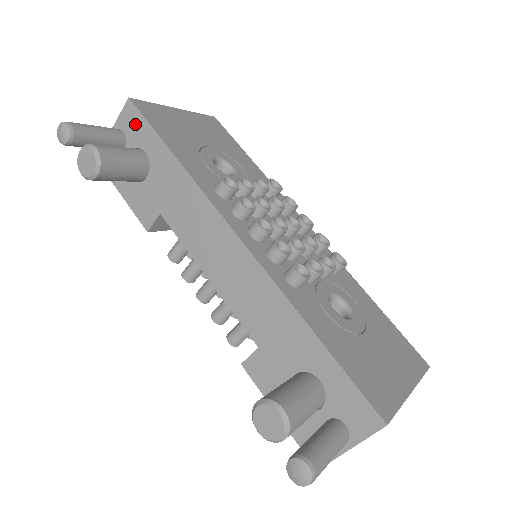
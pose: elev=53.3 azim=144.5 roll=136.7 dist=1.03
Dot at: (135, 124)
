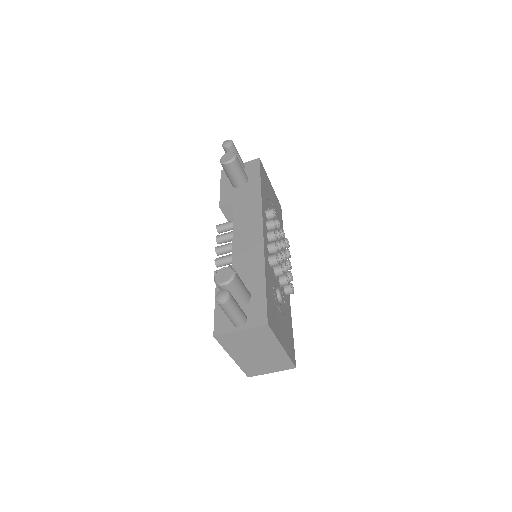
Dot at: (253, 167)
